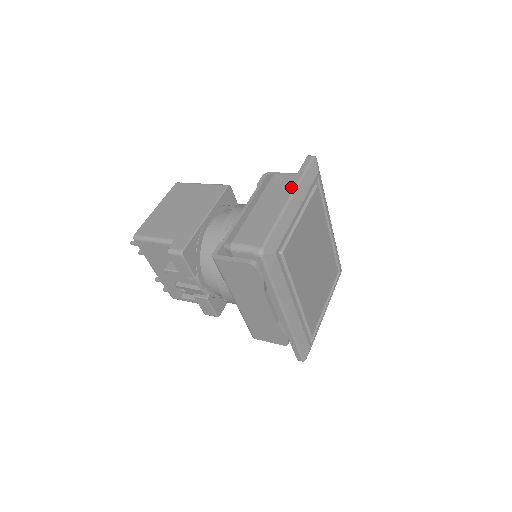
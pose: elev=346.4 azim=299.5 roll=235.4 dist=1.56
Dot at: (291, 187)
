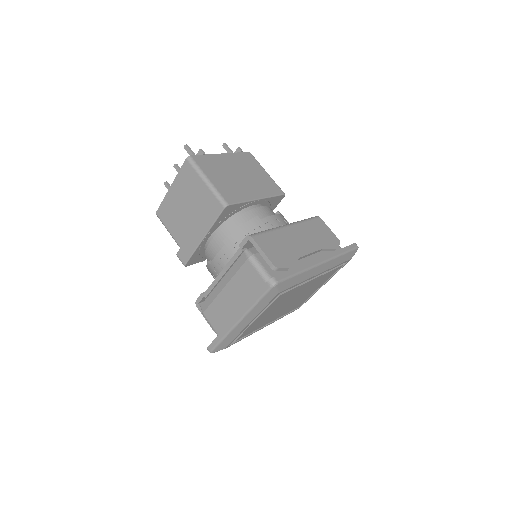
Dot at: (242, 311)
